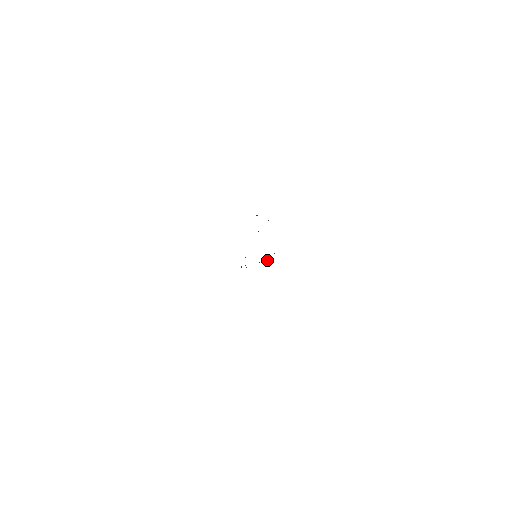
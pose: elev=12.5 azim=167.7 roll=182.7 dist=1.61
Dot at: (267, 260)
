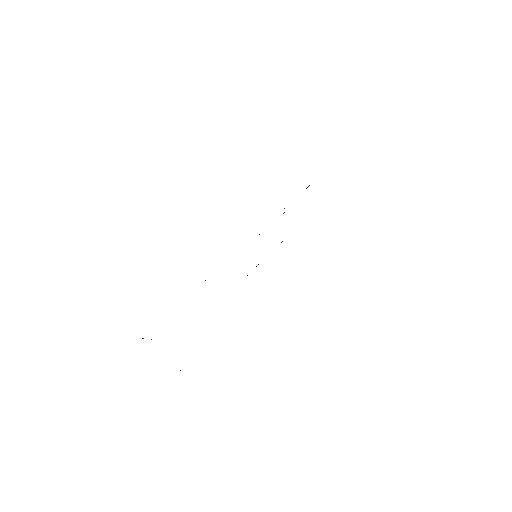
Dot at: occluded
